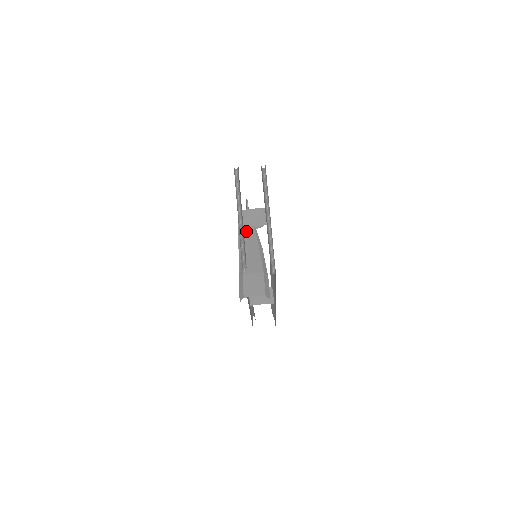
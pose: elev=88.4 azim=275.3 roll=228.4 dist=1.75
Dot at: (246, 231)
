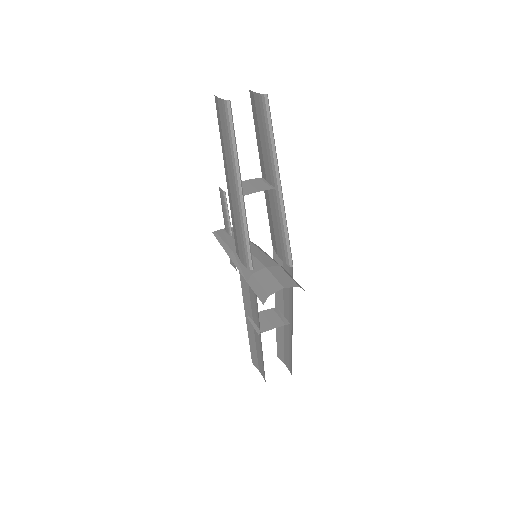
Dot at: (228, 236)
